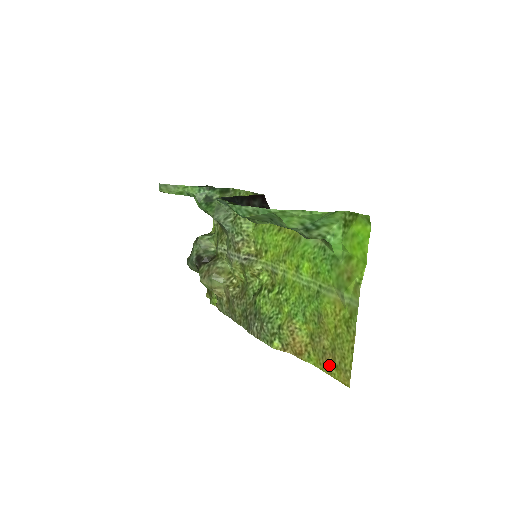
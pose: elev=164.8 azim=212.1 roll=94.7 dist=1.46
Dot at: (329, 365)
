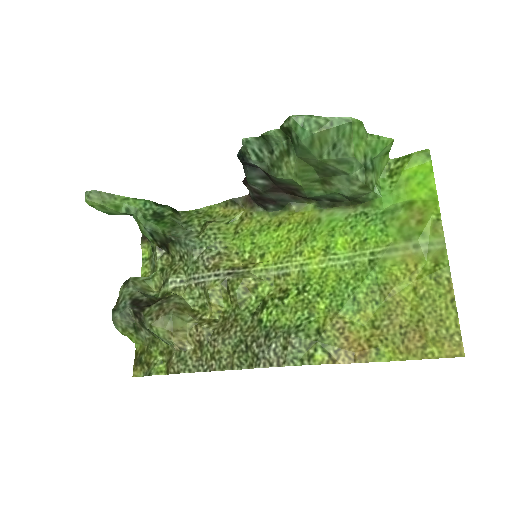
Dot at: (418, 345)
